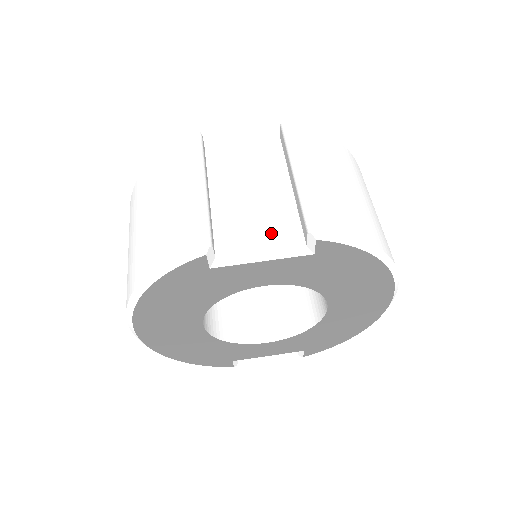
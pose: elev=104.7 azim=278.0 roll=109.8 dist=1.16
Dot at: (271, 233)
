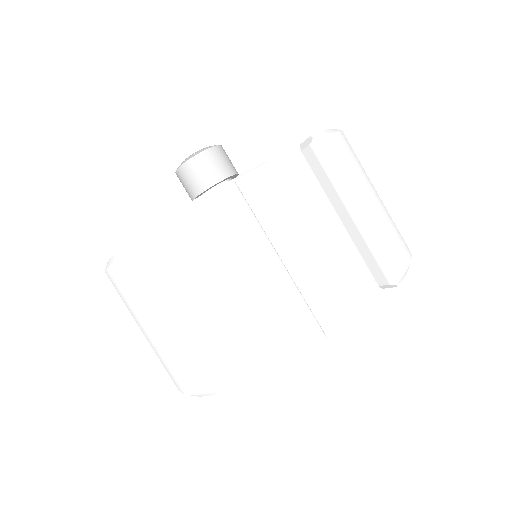
Dot at: (347, 285)
